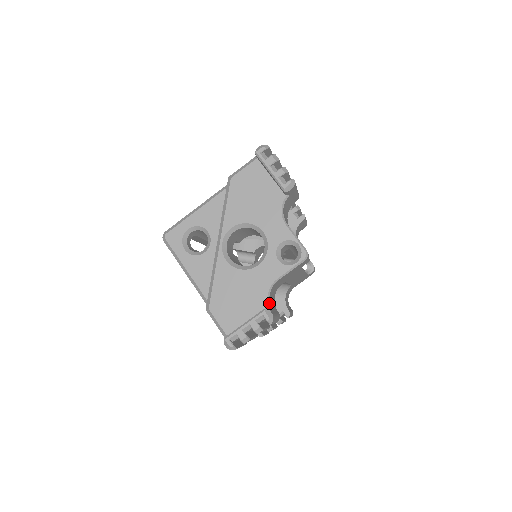
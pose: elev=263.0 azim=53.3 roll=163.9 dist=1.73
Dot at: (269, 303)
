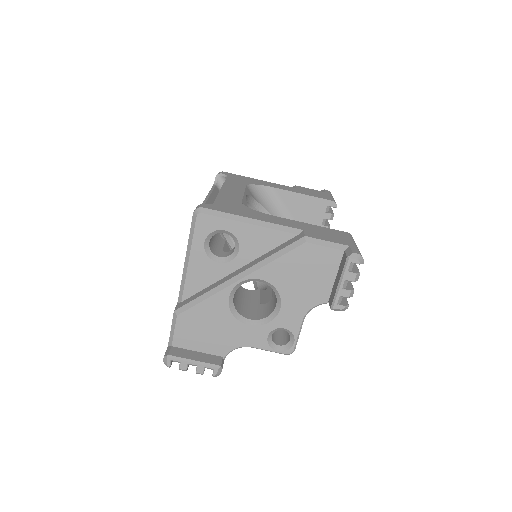
Dot at: (227, 354)
